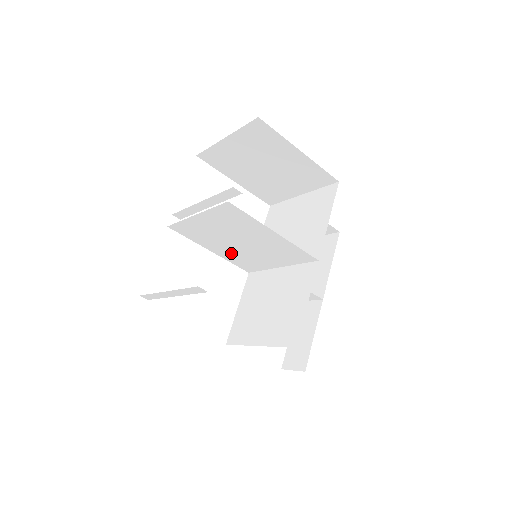
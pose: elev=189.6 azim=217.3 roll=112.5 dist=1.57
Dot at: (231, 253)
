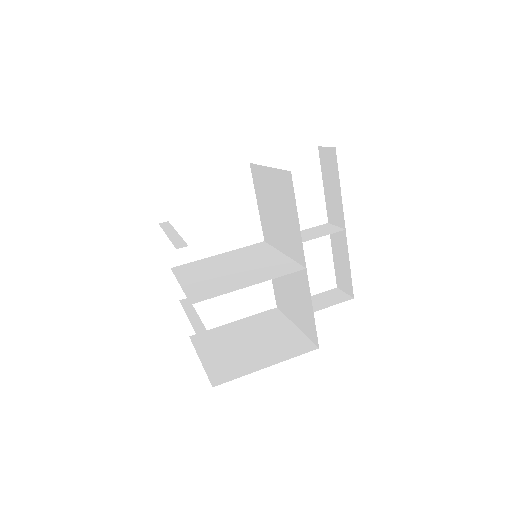
Dot at: (235, 256)
